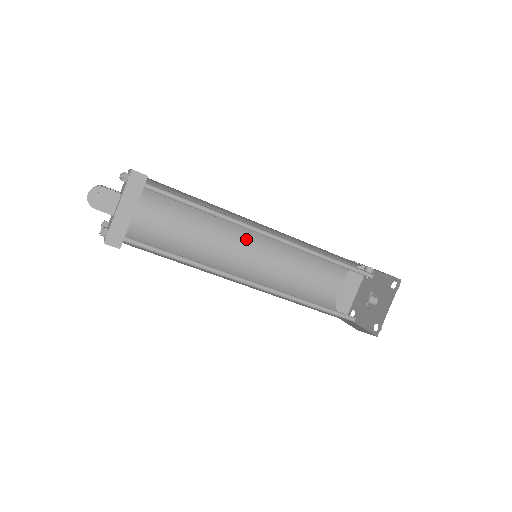
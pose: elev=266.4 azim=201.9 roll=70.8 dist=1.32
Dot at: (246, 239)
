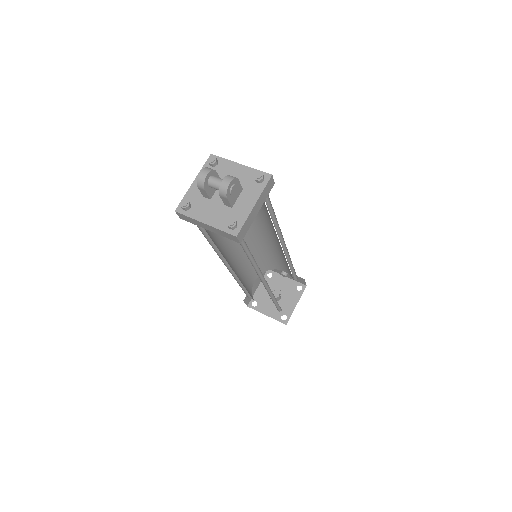
Dot at: occluded
